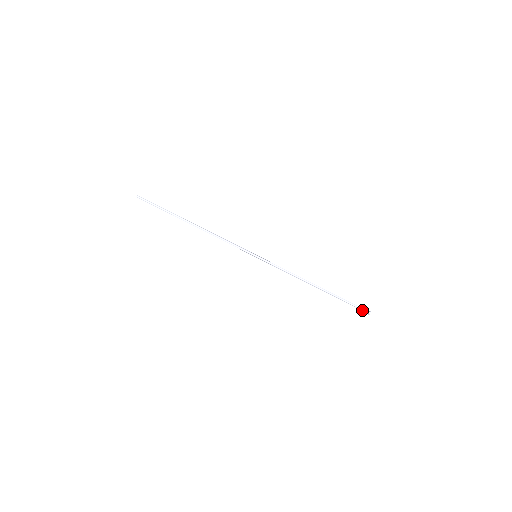
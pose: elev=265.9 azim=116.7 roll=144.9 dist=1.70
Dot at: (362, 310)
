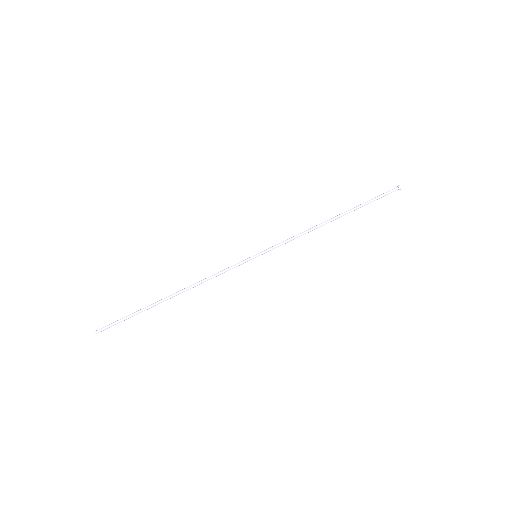
Dot at: occluded
